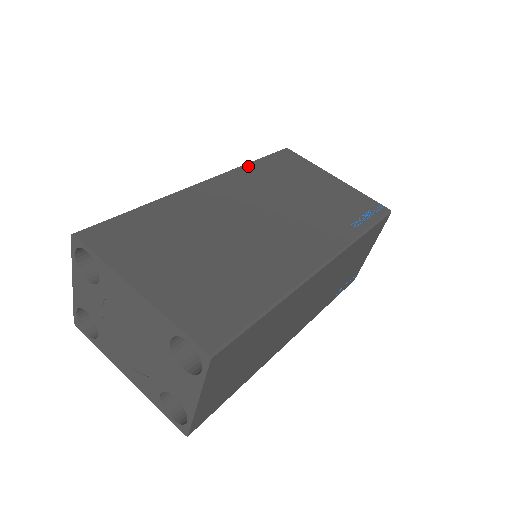
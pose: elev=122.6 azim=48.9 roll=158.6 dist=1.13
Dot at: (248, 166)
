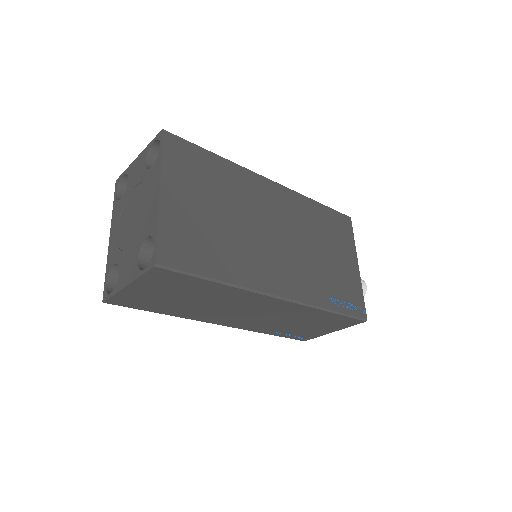
Dot at: (311, 201)
